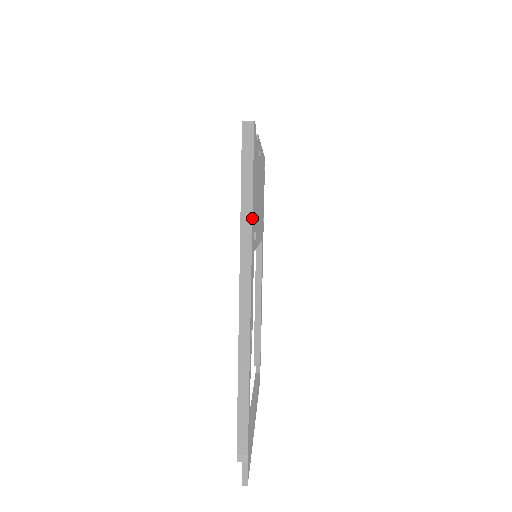
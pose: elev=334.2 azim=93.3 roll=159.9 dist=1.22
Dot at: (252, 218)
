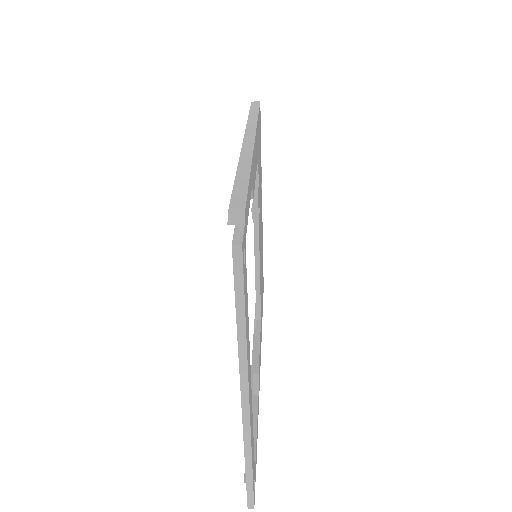
Dot at: (257, 120)
